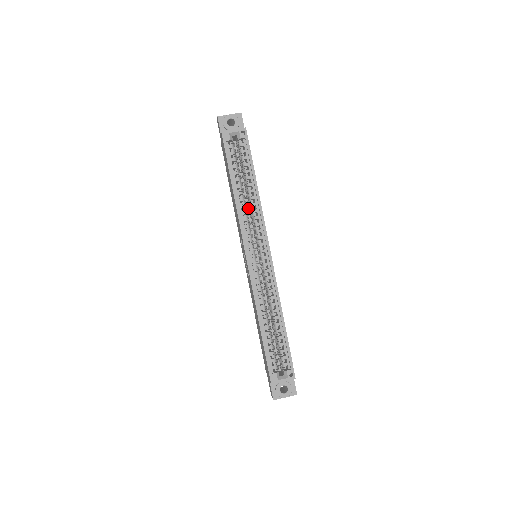
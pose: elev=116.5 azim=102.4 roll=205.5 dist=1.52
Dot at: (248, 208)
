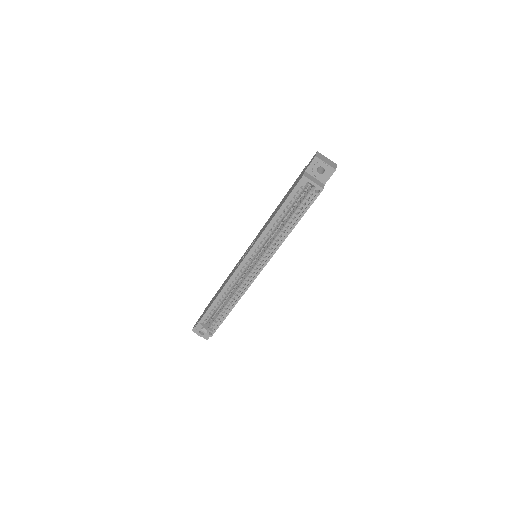
Dot at: (275, 232)
